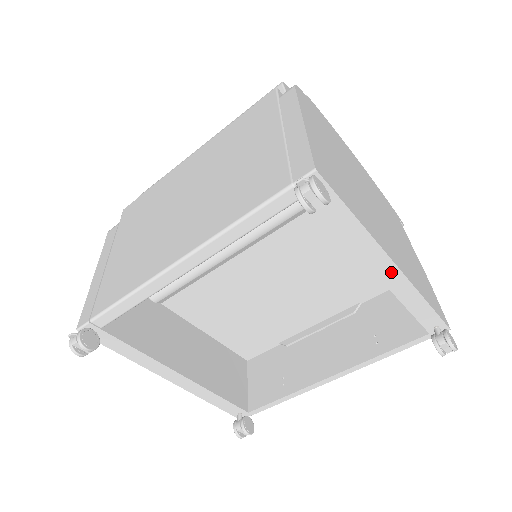
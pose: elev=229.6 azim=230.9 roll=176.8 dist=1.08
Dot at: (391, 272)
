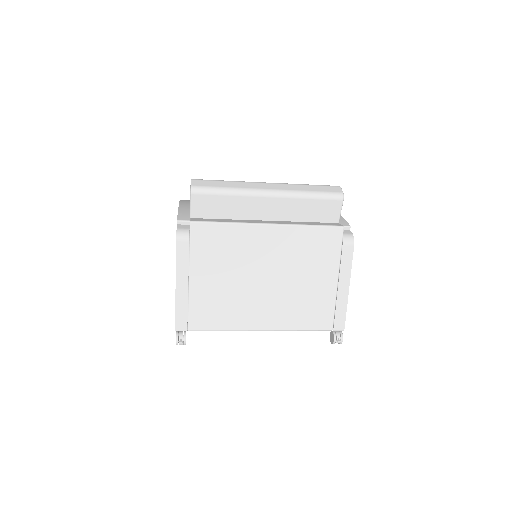
Dot at: occluded
